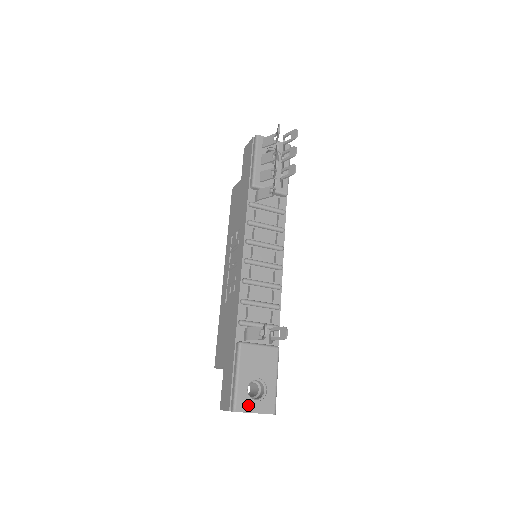
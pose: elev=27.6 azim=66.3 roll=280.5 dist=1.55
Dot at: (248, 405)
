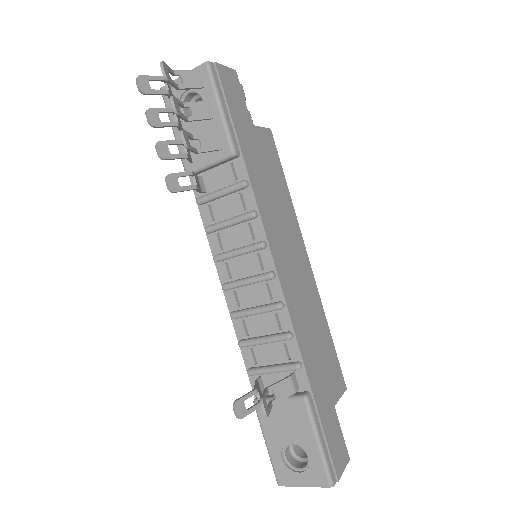
Dot at: (291, 477)
